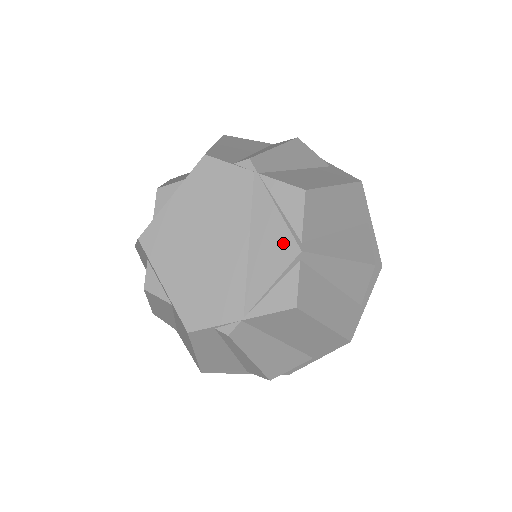
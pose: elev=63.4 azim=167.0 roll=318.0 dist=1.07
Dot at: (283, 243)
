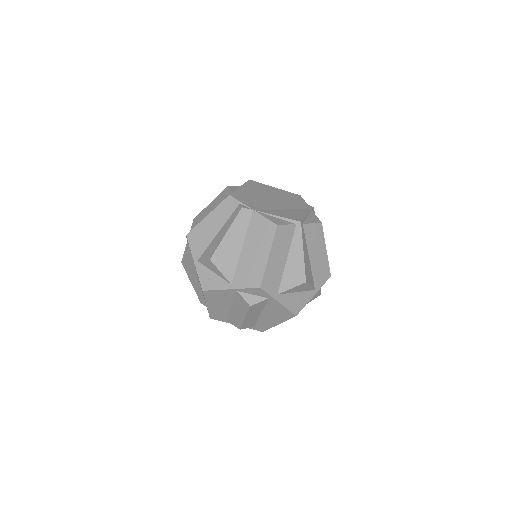
Dot at: (297, 217)
